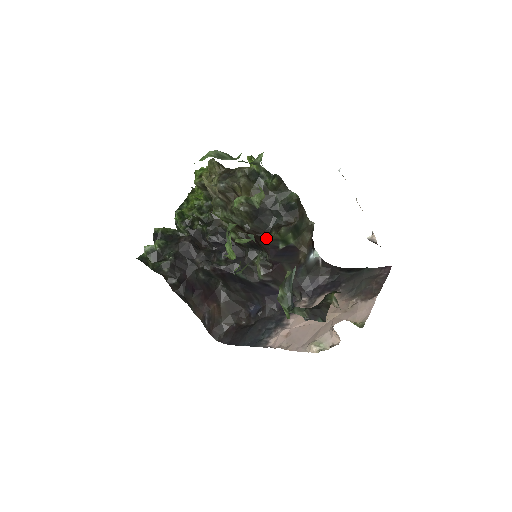
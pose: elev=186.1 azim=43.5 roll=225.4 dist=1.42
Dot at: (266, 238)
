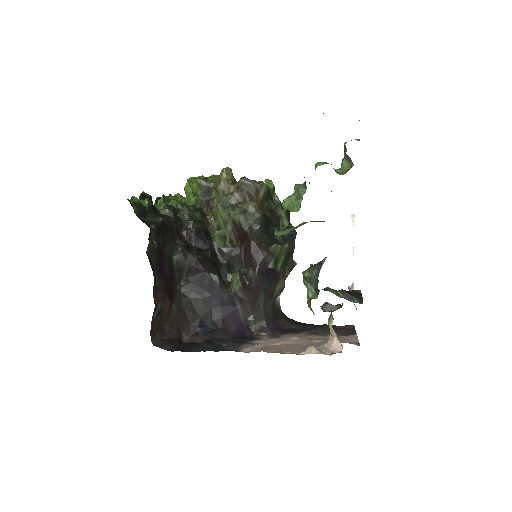
Dot at: (263, 249)
